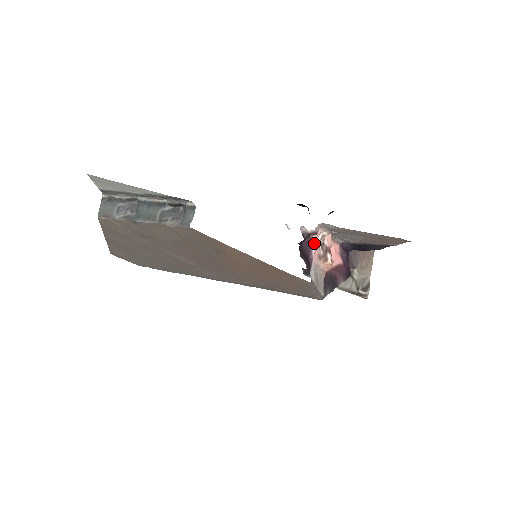
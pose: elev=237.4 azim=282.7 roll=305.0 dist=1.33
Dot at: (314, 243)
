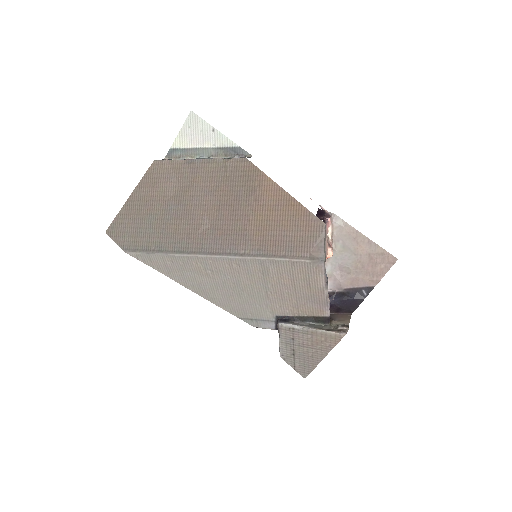
Dot at: (327, 220)
